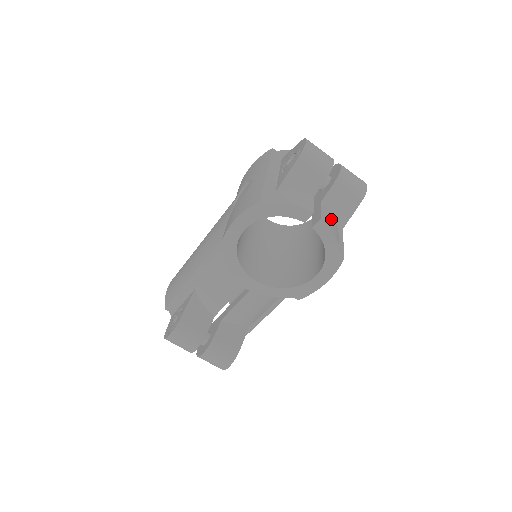
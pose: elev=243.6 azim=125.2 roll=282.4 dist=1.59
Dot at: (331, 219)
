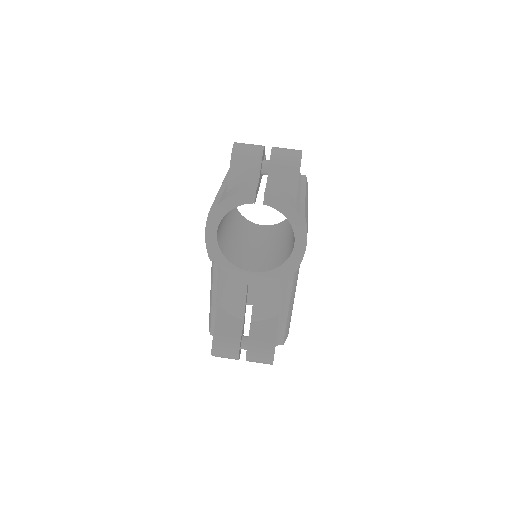
Dot at: (279, 191)
